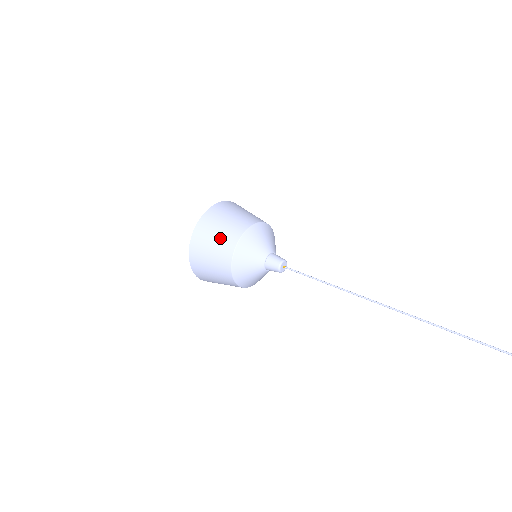
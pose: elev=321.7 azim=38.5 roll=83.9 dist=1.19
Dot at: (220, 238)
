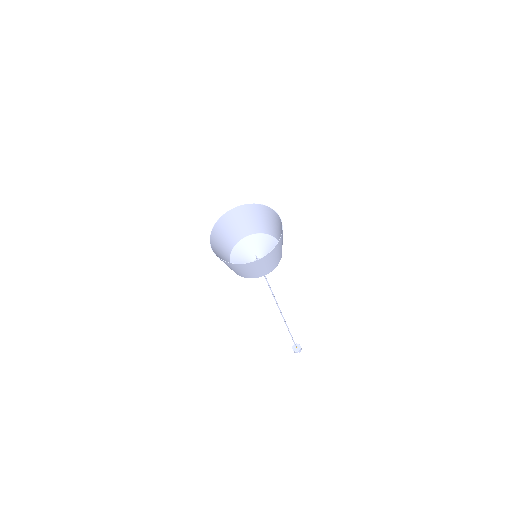
Dot at: (240, 273)
